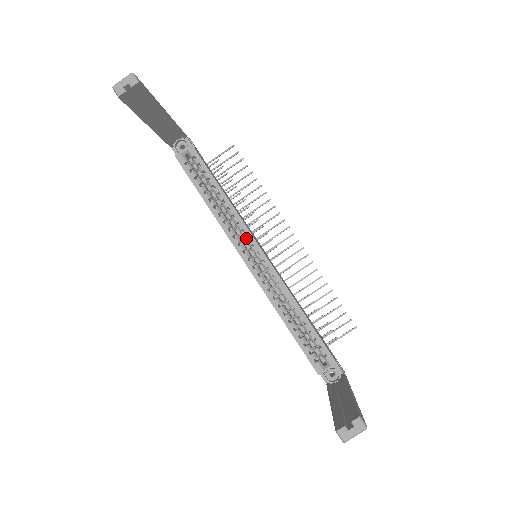
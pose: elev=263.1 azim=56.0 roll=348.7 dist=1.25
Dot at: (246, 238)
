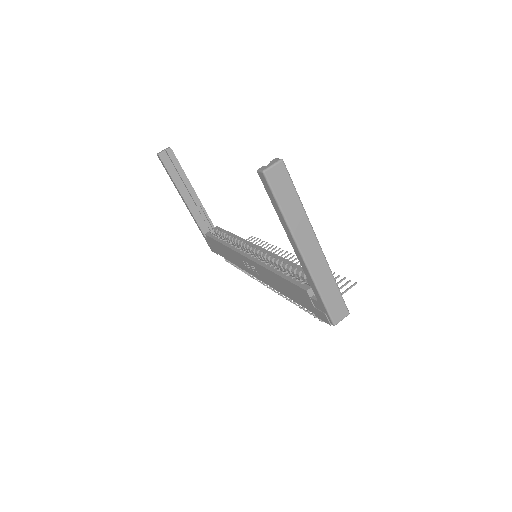
Dot at: occluded
